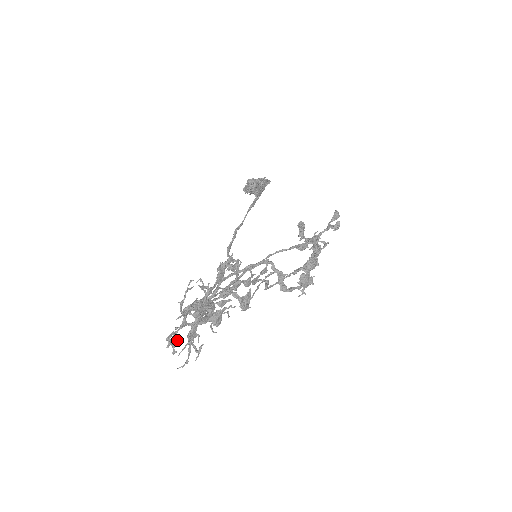
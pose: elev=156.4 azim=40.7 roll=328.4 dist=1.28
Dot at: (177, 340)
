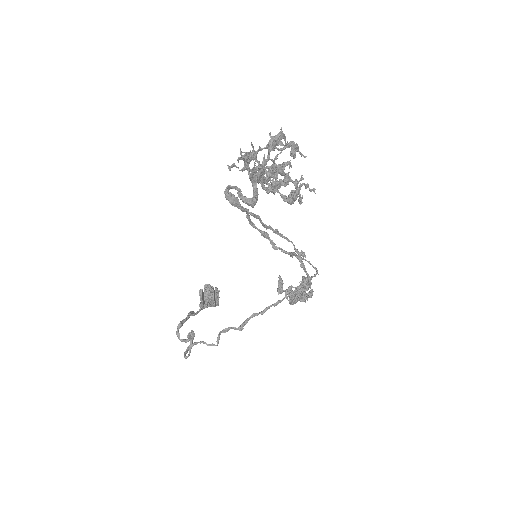
Dot at: (247, 158)
